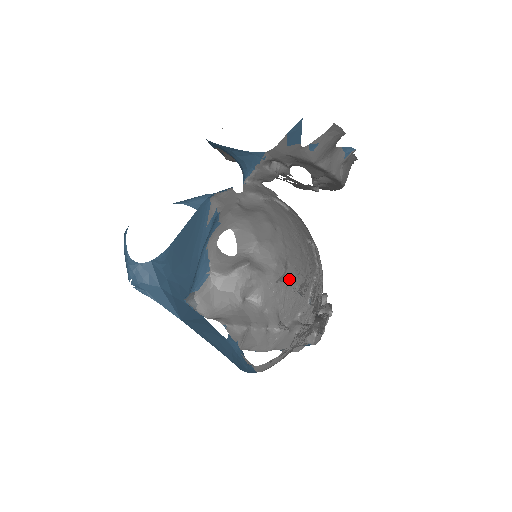
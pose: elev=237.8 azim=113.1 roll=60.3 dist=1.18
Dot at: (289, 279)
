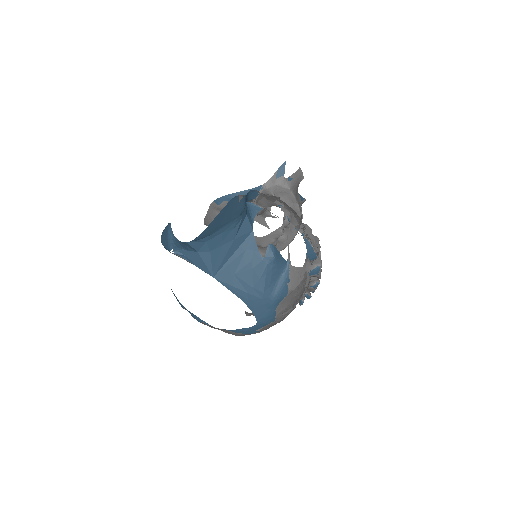
Dot at: occluded
